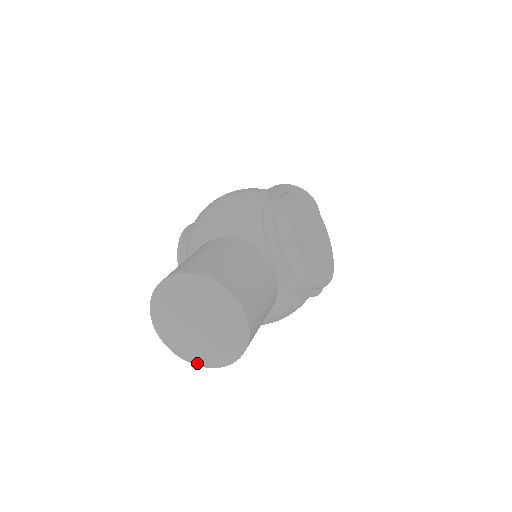
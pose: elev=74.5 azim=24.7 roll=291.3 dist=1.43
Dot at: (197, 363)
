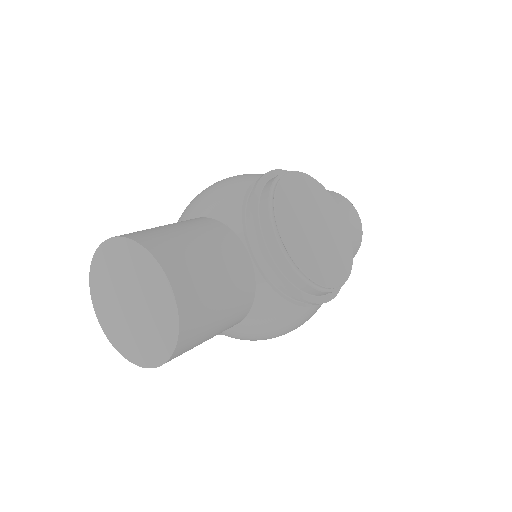
Dot at: (134, 361)
